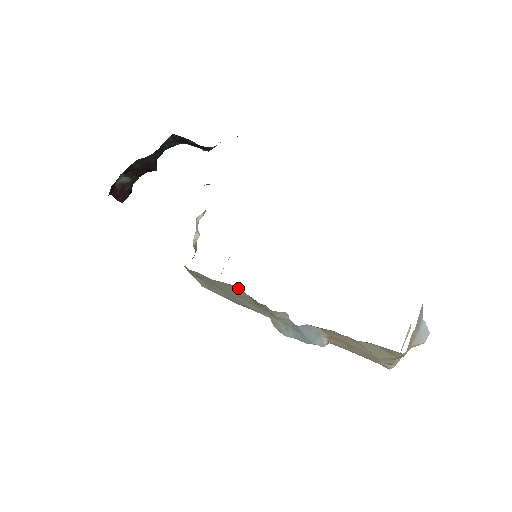
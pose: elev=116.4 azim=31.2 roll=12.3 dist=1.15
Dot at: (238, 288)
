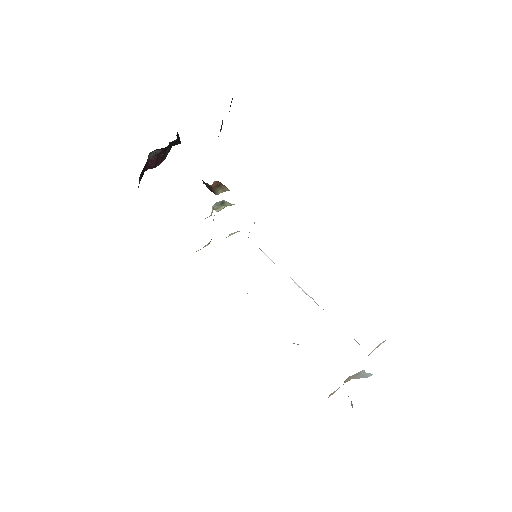
Dot at: occluded
